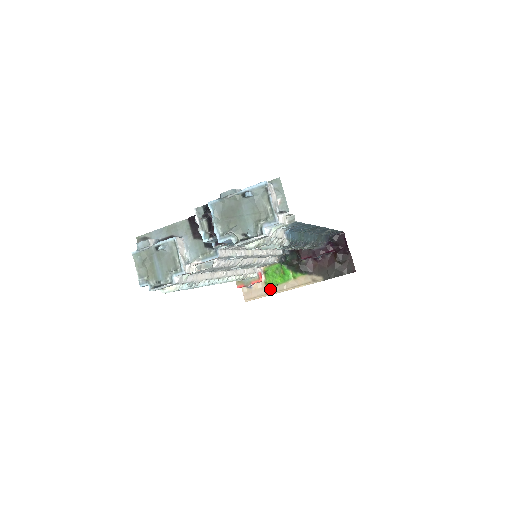
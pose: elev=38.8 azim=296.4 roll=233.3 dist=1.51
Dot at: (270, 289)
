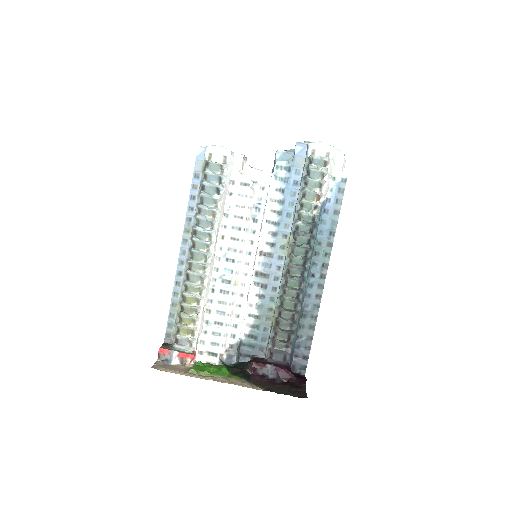
Dot at: (193, 373)
